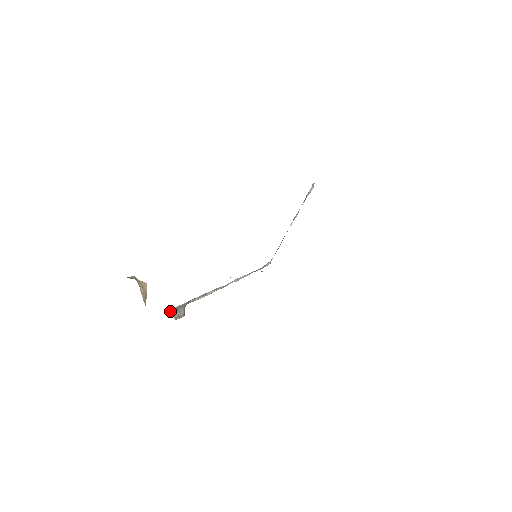
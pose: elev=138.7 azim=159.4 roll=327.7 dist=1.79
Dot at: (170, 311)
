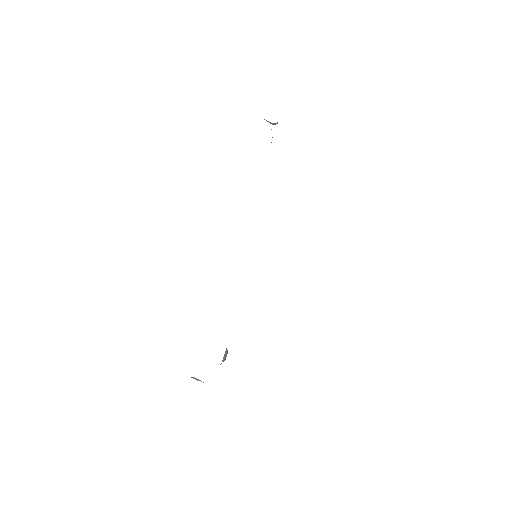
Dot at: (220, 364)
